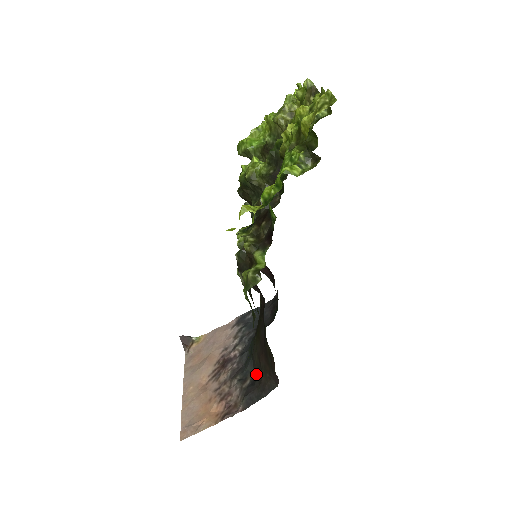
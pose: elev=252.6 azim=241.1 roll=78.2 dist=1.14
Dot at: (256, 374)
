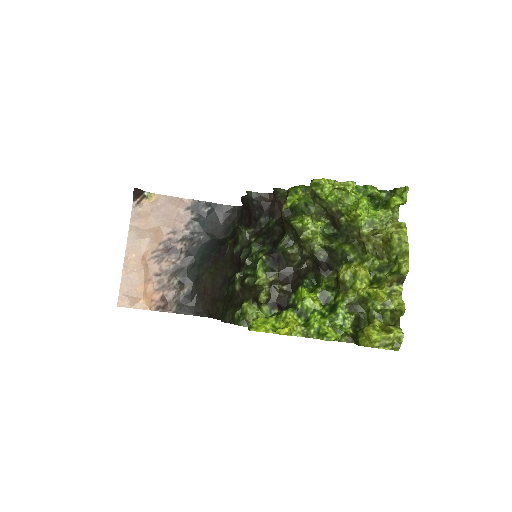
Dot at: (195, 292)
